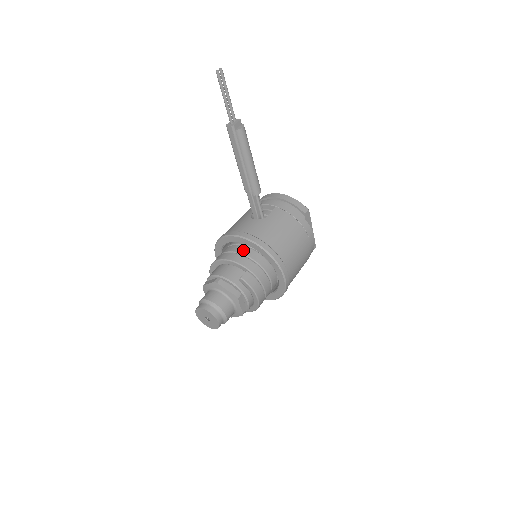
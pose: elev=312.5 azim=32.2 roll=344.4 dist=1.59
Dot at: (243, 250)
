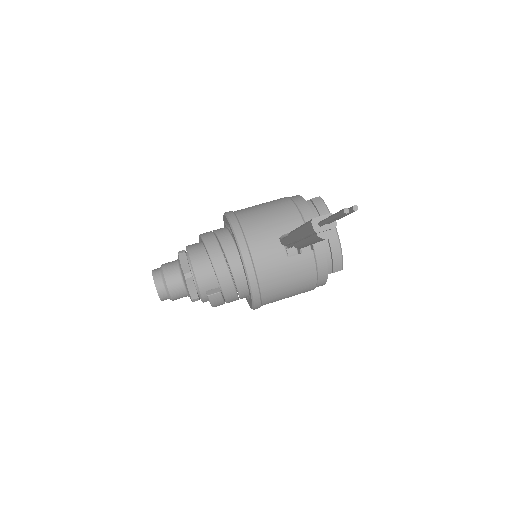
Dot at: (237, 268)
